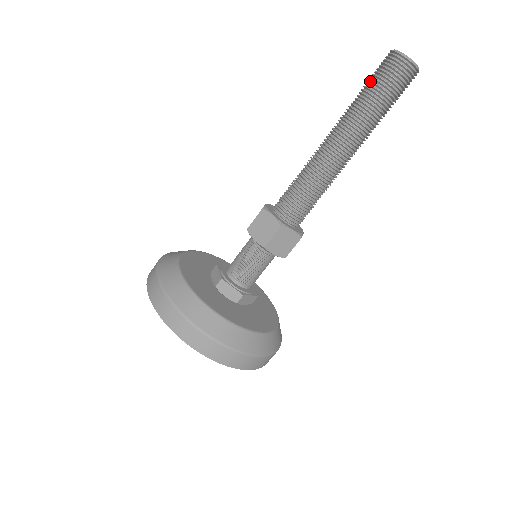
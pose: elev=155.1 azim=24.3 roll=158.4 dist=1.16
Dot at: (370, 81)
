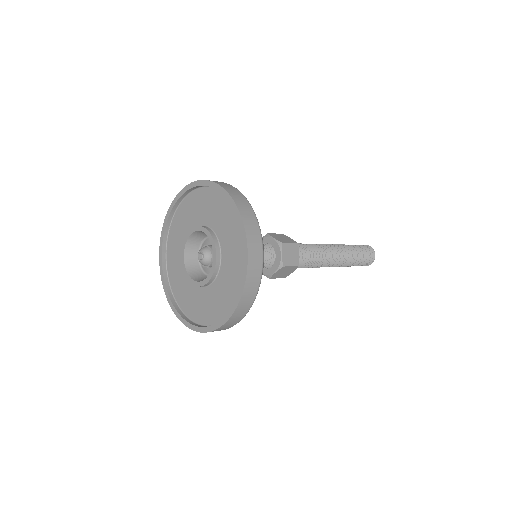
Dot at: occluded
